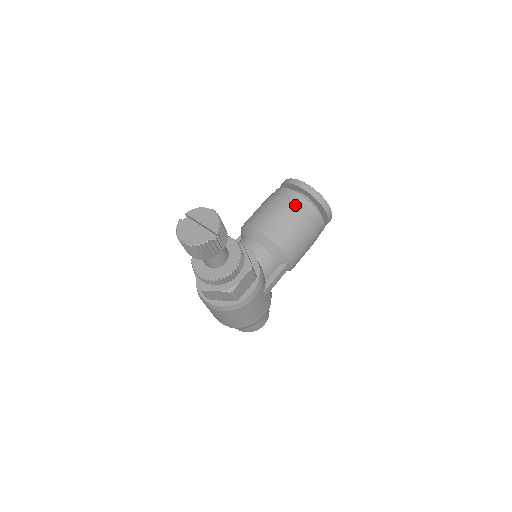
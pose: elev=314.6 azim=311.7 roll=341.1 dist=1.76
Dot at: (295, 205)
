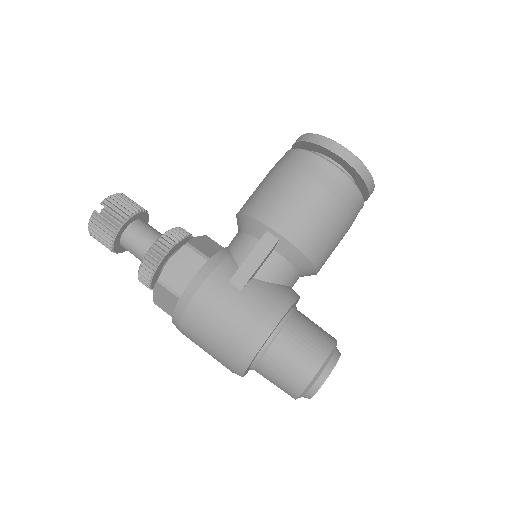
Dot at: occluded
